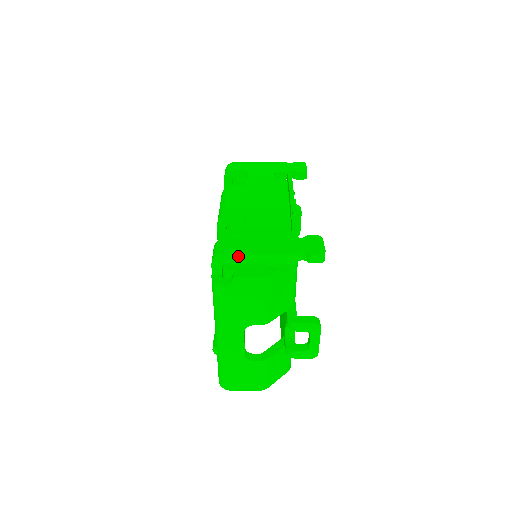
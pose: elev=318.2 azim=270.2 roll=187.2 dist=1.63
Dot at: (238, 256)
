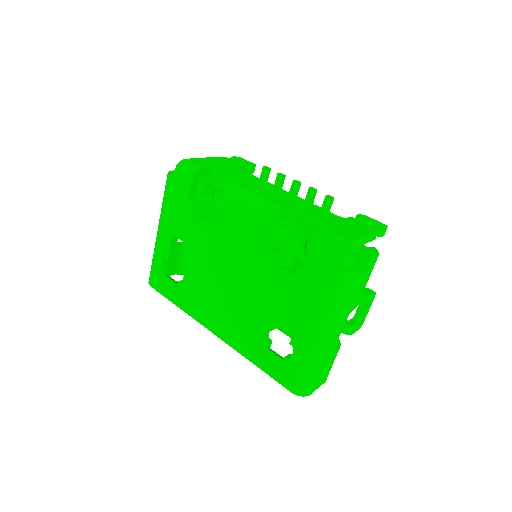
Dot at: (353, 242)
